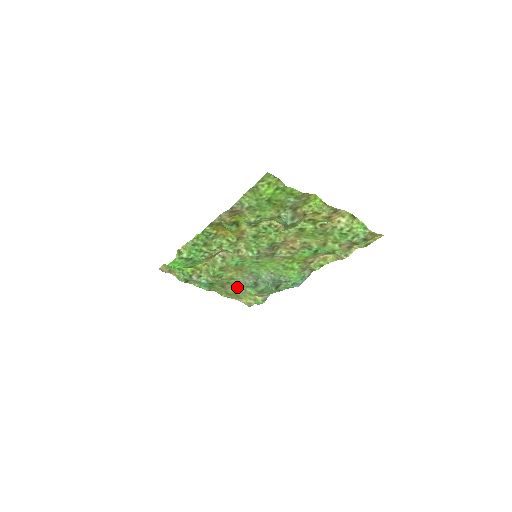
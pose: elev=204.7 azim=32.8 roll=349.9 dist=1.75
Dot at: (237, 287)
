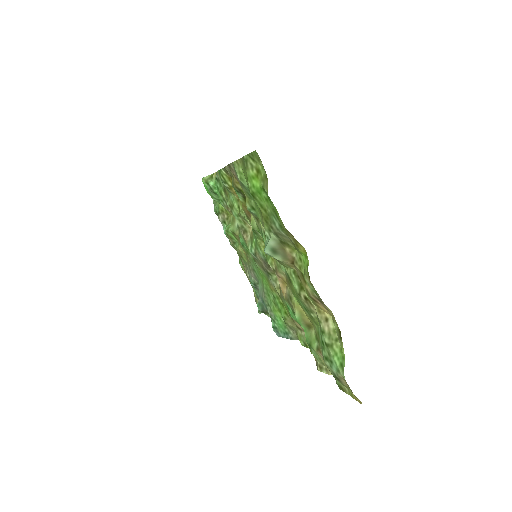
Dot at: occluded
